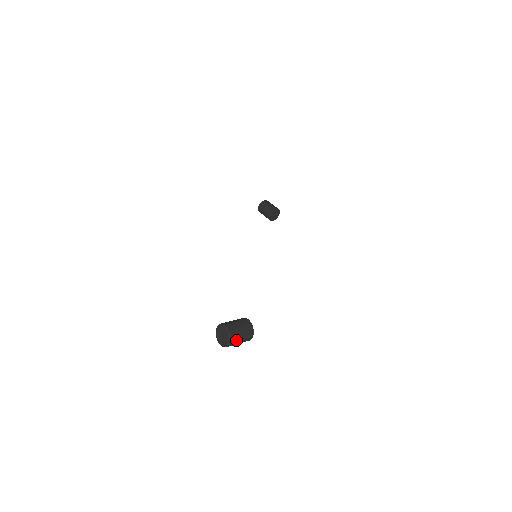
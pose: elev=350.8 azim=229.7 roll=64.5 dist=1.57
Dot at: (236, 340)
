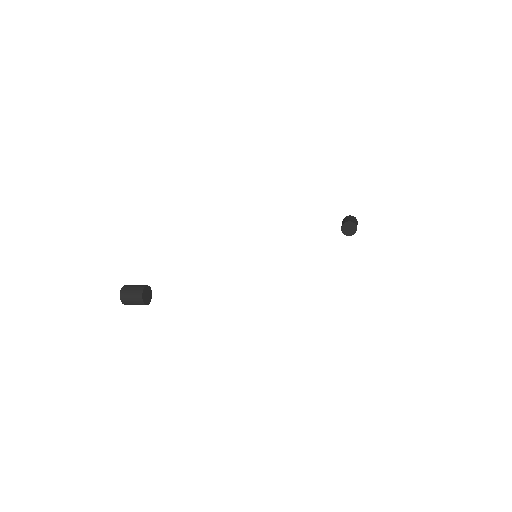
Dot at: (126, 298)
